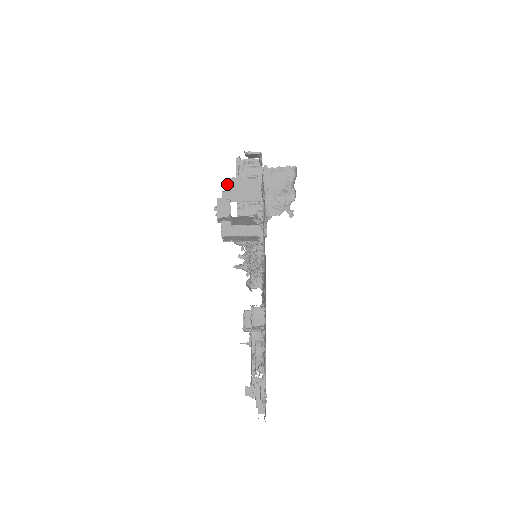
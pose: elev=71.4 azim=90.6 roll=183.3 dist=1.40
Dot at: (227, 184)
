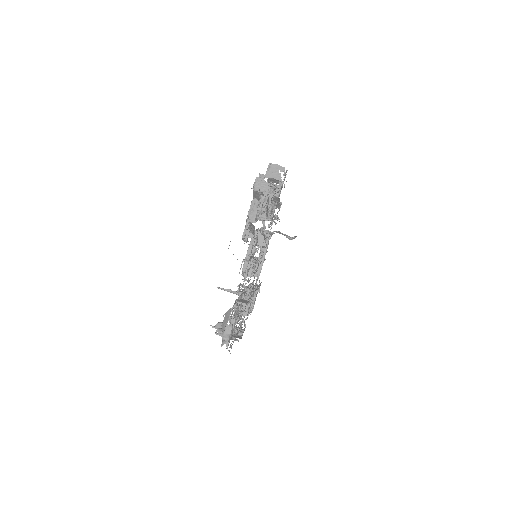
Dot at: occluded
